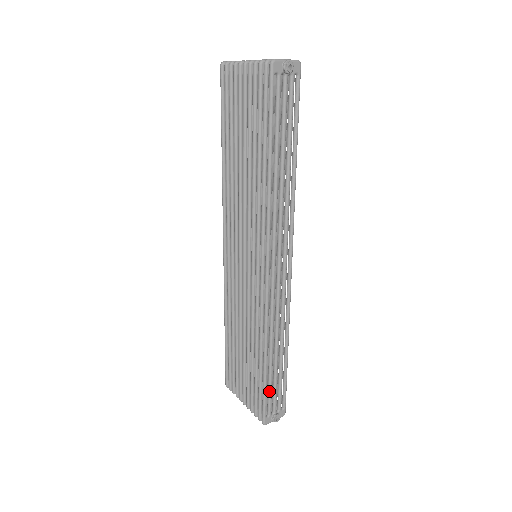
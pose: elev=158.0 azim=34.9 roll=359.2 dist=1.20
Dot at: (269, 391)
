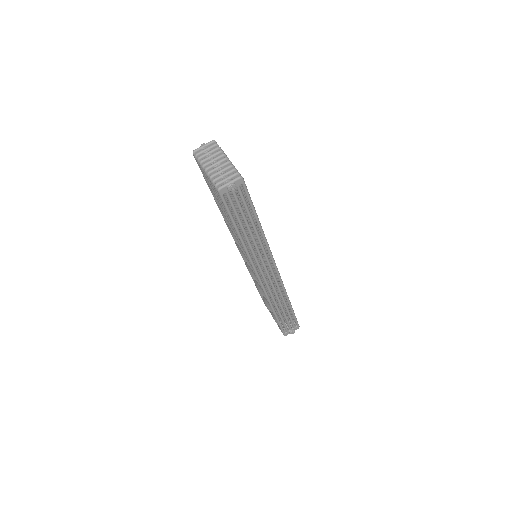
Dot at: (283, 323)
